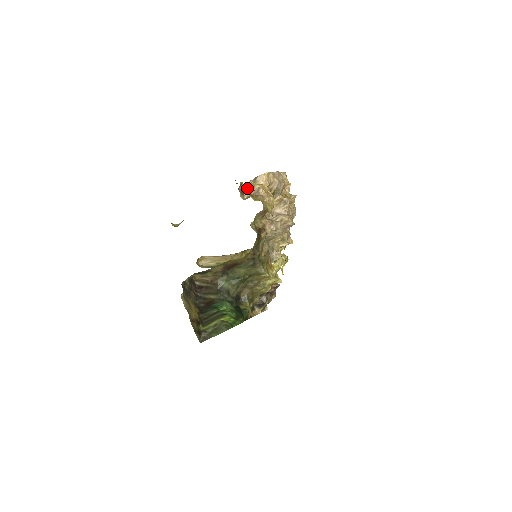
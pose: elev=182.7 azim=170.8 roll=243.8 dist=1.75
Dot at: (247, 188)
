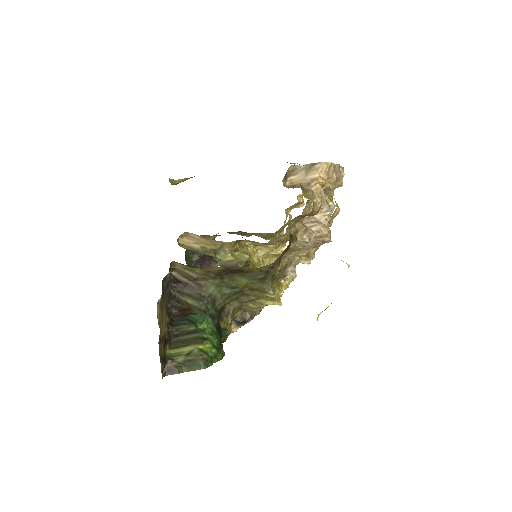
Dot at: (295, 172)
